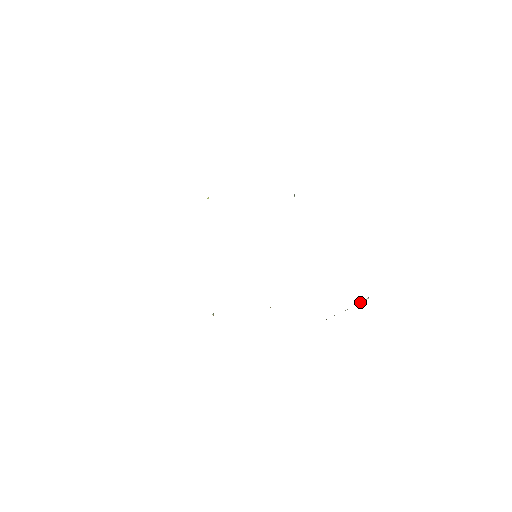
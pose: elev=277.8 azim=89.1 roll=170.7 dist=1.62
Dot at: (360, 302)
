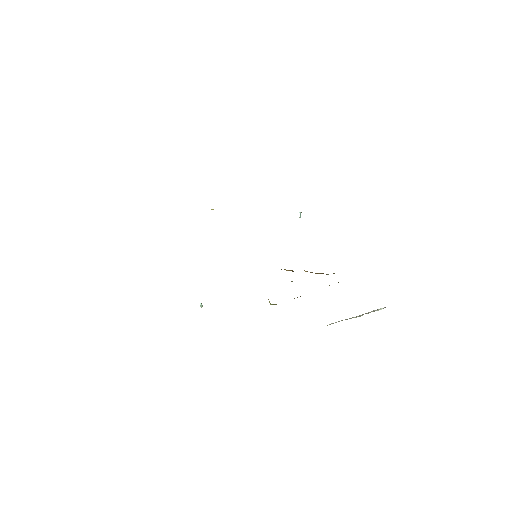
Dot at: (373, 310)
